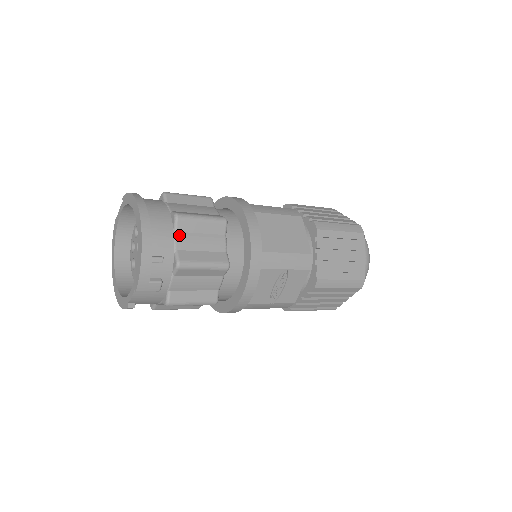
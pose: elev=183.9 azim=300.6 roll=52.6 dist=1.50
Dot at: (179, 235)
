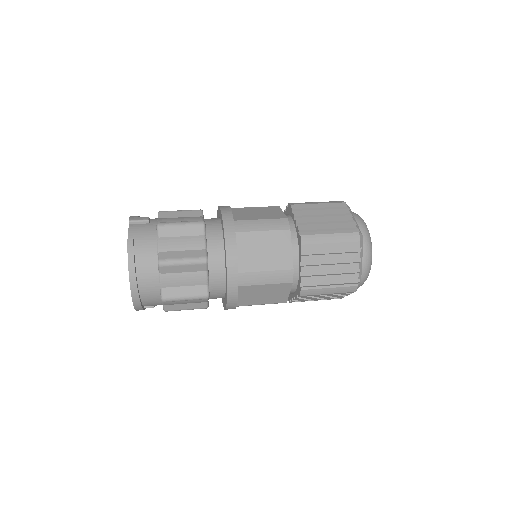
Dot at: (166, 302)
